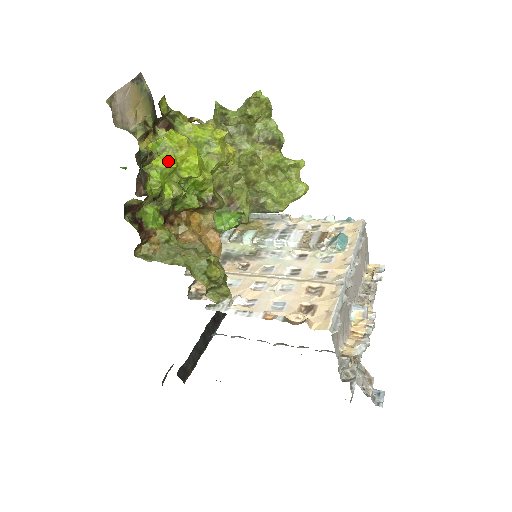
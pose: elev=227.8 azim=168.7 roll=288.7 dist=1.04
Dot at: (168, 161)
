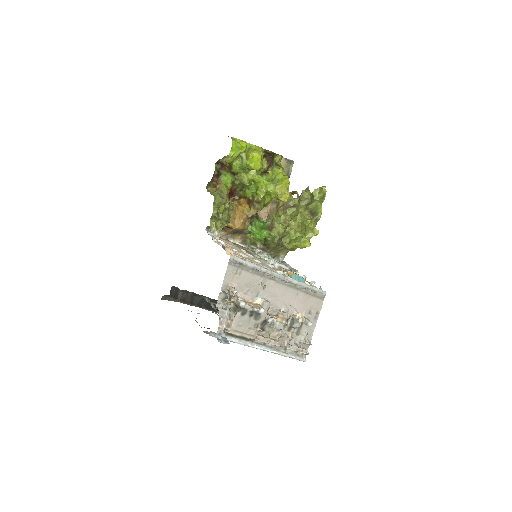
Dot at: (242, 142)
